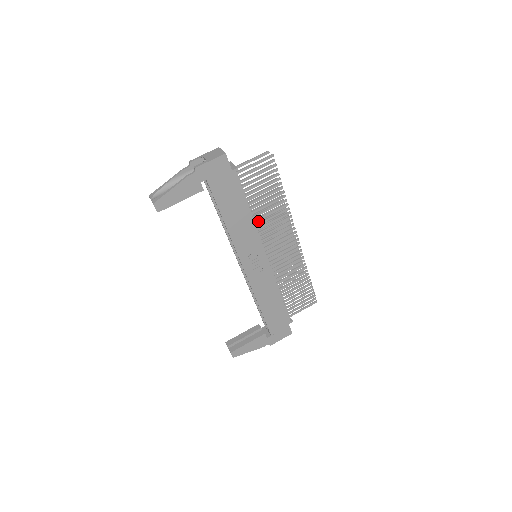
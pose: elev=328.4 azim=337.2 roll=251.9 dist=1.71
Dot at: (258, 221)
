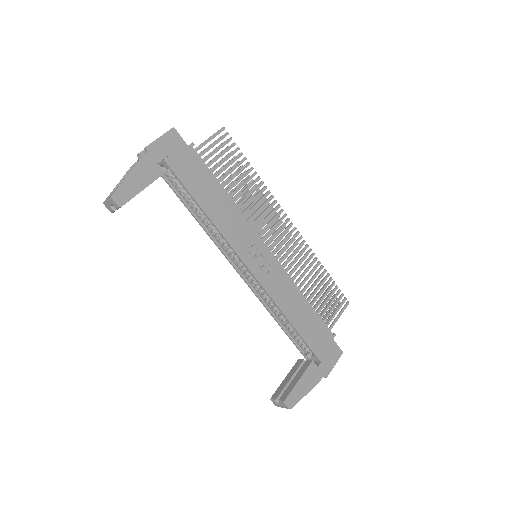
Dot at: occluded
